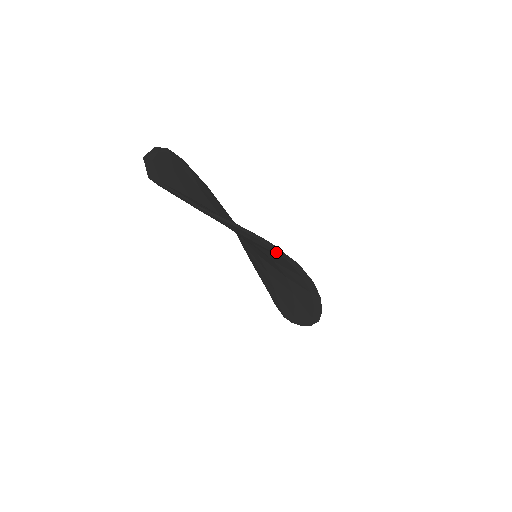
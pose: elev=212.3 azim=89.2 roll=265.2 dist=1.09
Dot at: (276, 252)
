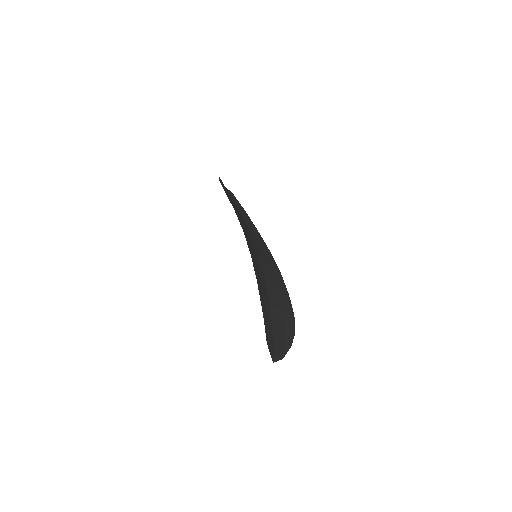
Dot at: (291, 323)
